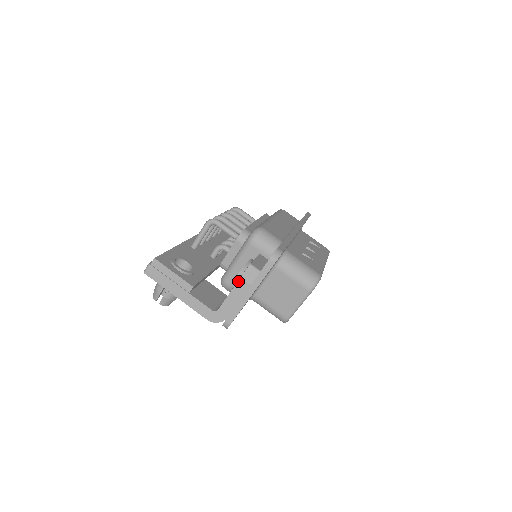
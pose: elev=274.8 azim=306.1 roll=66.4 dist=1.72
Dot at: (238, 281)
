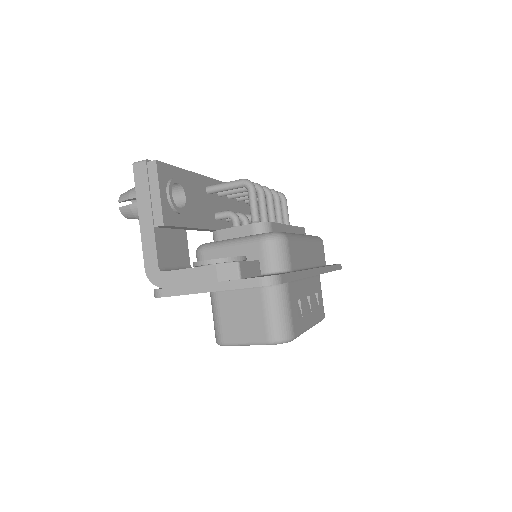
Dot at: (210, 265)
